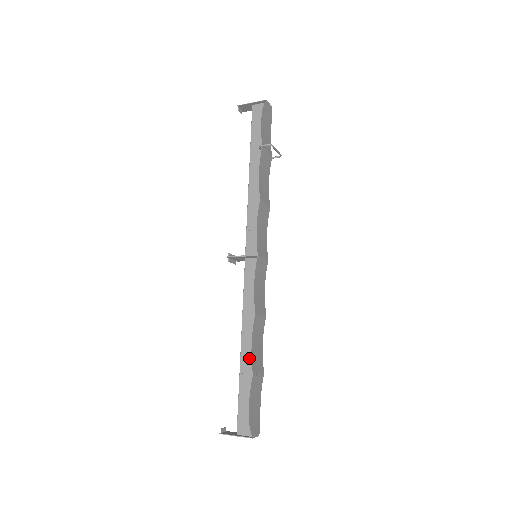
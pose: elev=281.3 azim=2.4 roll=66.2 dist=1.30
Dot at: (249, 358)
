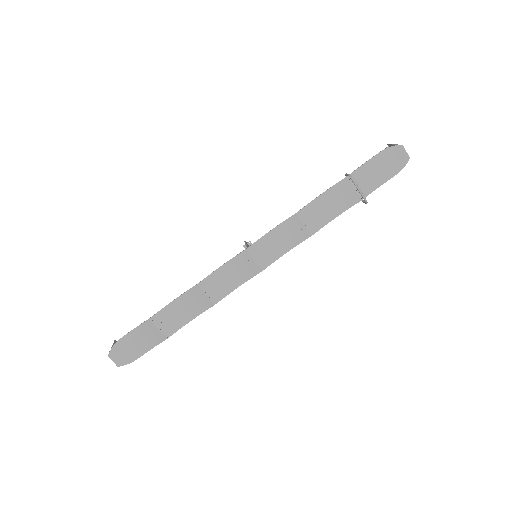
Dot at: occluded
